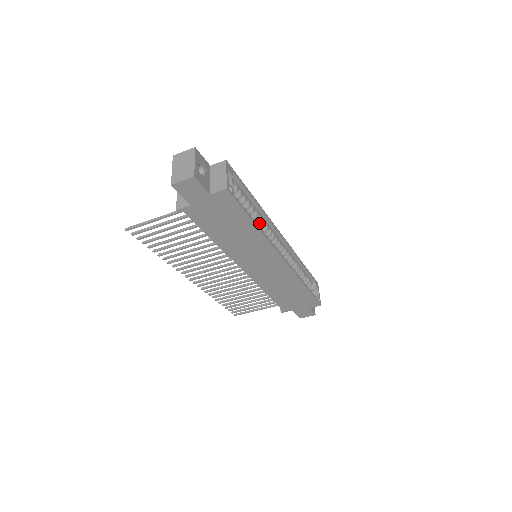
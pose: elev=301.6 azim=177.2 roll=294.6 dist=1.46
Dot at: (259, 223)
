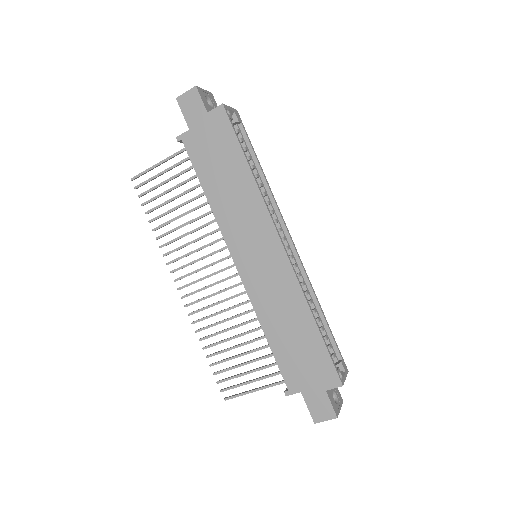
Dot at: occluded
